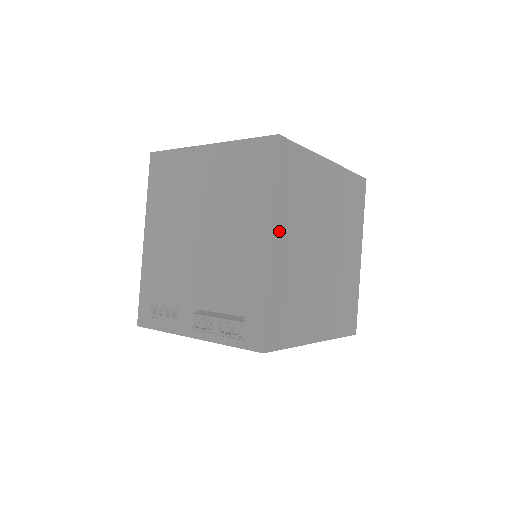
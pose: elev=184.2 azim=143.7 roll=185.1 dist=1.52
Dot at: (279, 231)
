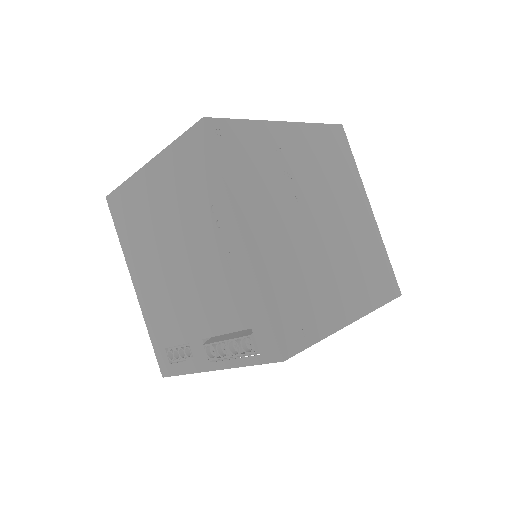
Dot at: (248, 220)
